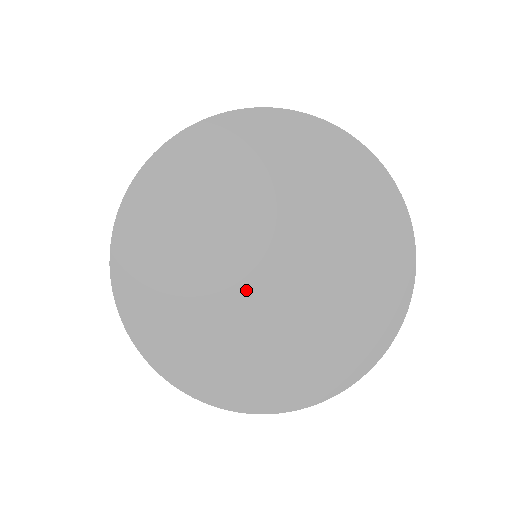
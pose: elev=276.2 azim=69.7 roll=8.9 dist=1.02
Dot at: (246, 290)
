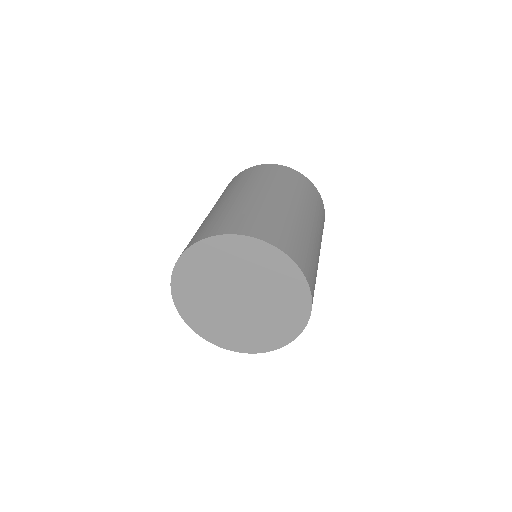
Dot at: (237, 311)
